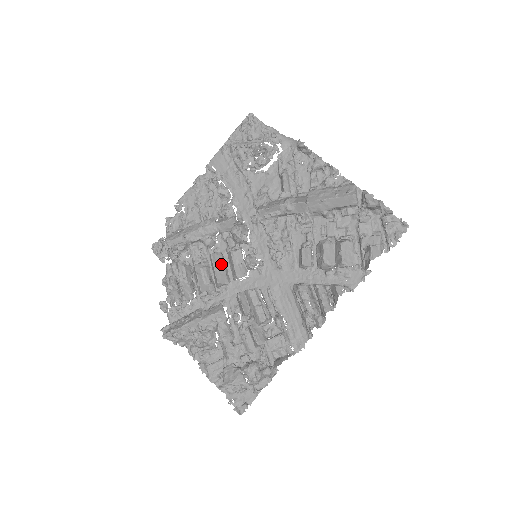
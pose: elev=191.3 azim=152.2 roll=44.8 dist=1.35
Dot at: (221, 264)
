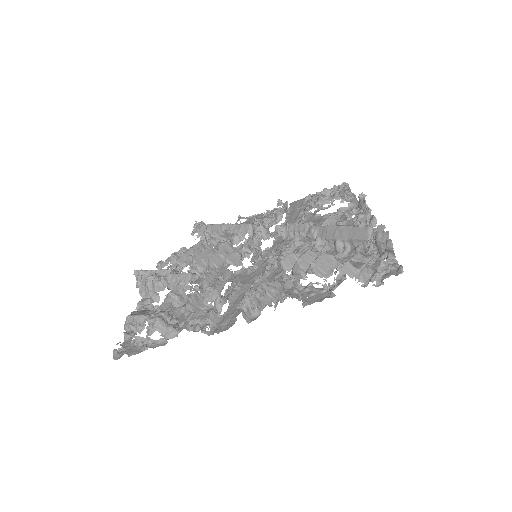
Dot at: (227, 254)
